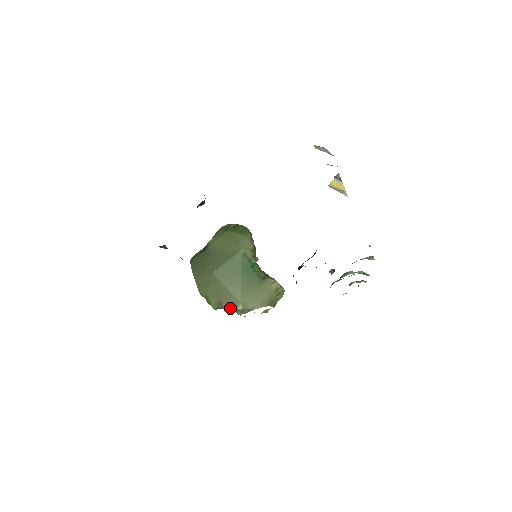
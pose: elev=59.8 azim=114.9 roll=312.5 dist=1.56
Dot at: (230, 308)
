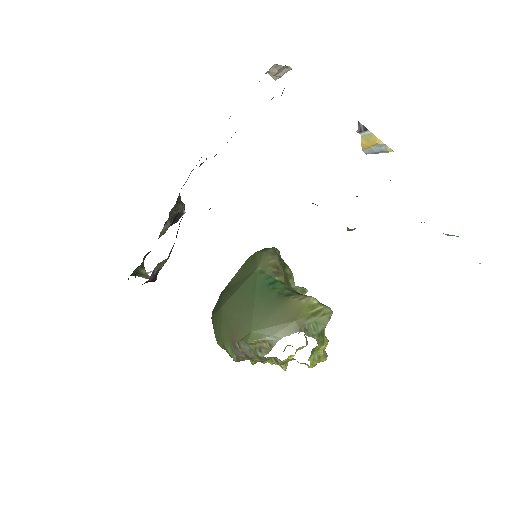
Dot at: (246, 349)
